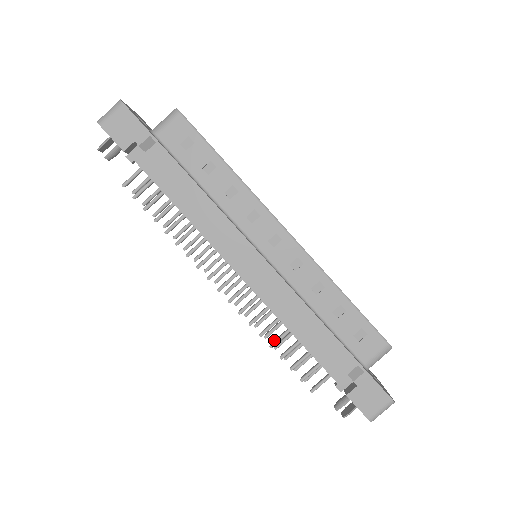
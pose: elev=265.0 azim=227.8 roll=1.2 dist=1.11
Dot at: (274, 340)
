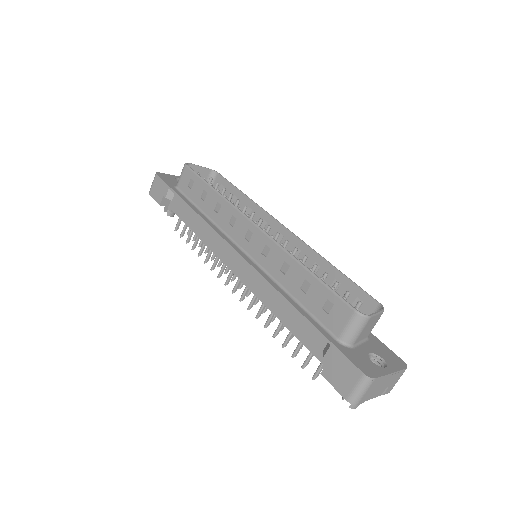
Dot at: (277, 330)
